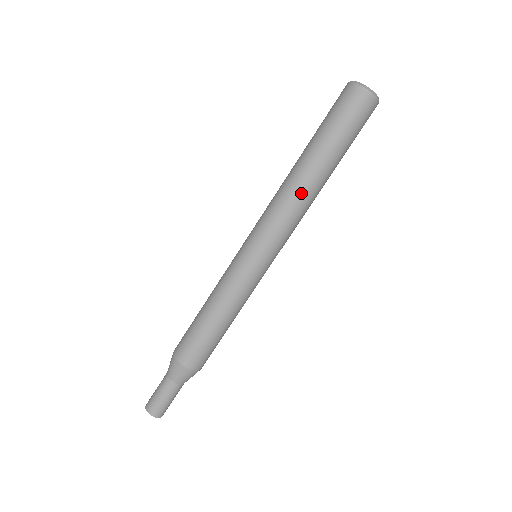
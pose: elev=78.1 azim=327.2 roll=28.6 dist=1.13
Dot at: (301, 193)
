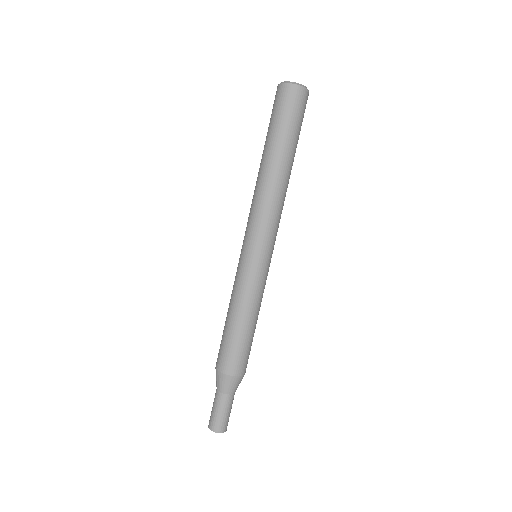
Dot at: (284, 190)
